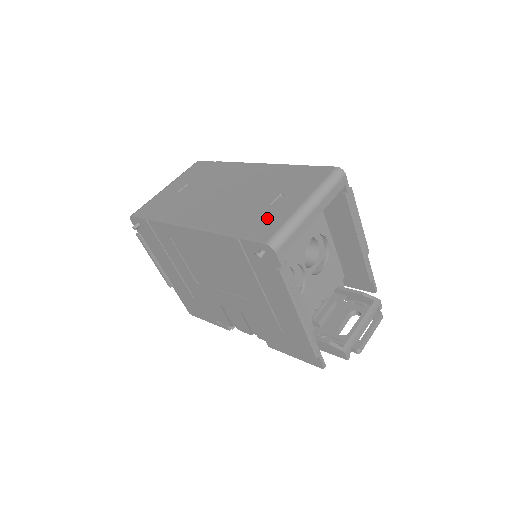
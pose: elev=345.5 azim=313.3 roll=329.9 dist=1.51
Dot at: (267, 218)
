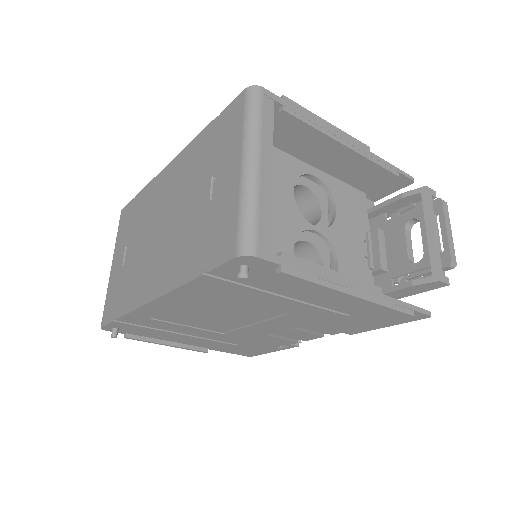
Dot at: (217, 221)
